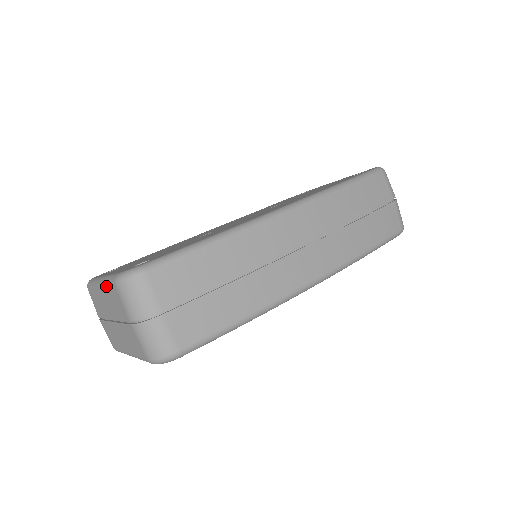
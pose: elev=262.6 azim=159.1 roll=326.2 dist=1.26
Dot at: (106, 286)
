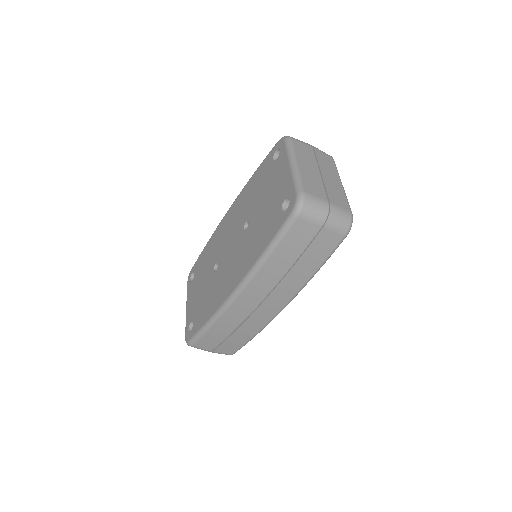
Dot at: occluded
